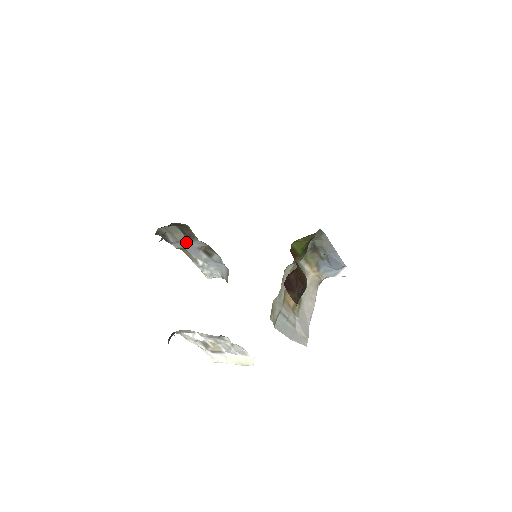
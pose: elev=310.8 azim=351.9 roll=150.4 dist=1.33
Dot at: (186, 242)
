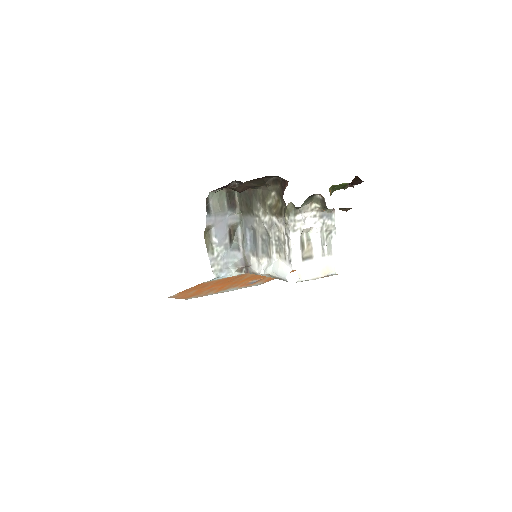
Dot at: (223, 215)
